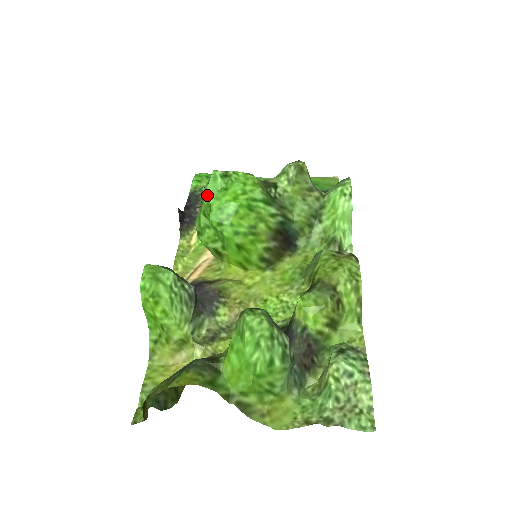
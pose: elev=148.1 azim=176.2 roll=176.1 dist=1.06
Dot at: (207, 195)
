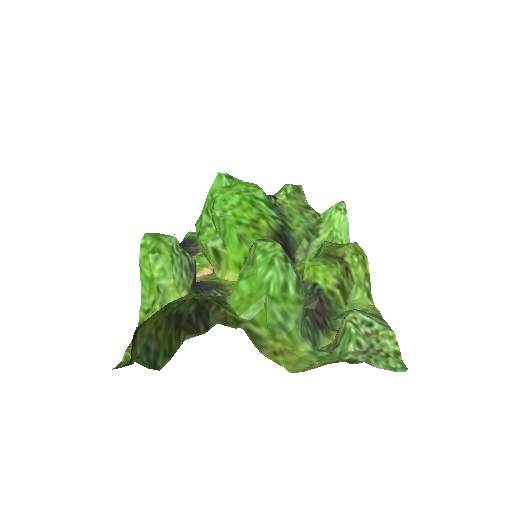
Dot at: (212, 191)
